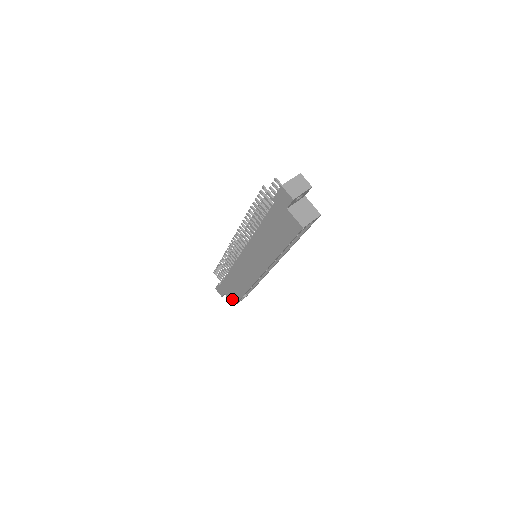
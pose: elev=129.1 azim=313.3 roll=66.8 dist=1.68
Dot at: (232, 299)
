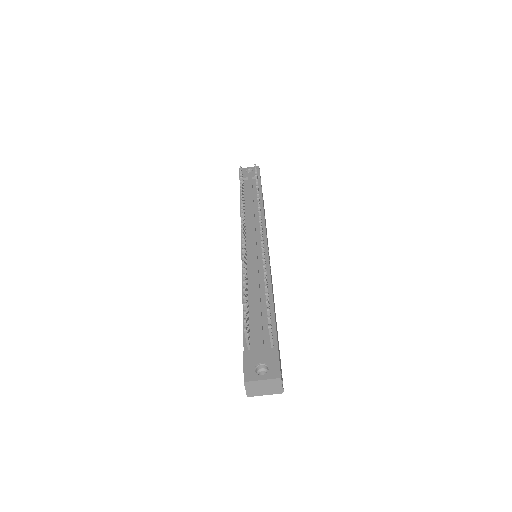
Dot at: occluded
